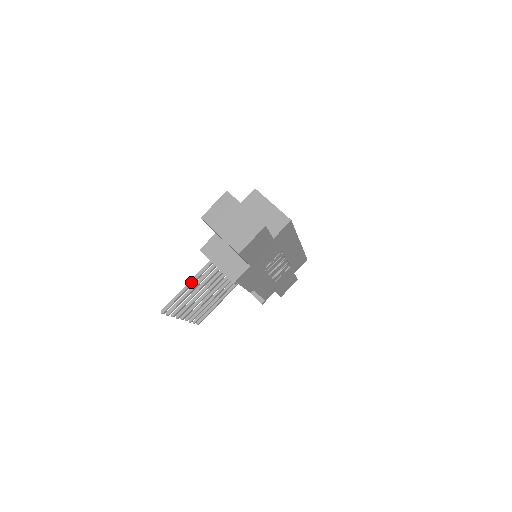
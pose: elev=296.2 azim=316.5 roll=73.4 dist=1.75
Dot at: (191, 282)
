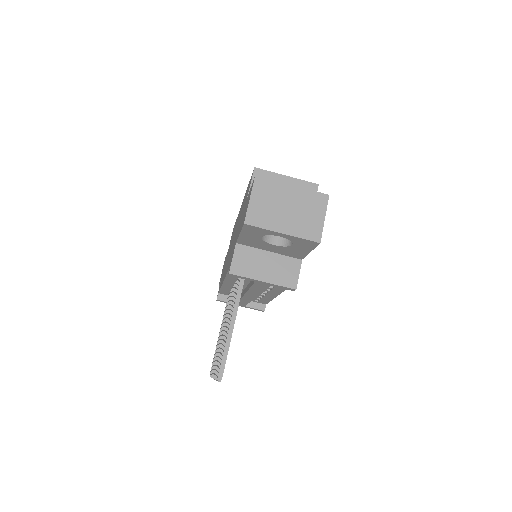
Dot at: (233, 320)
